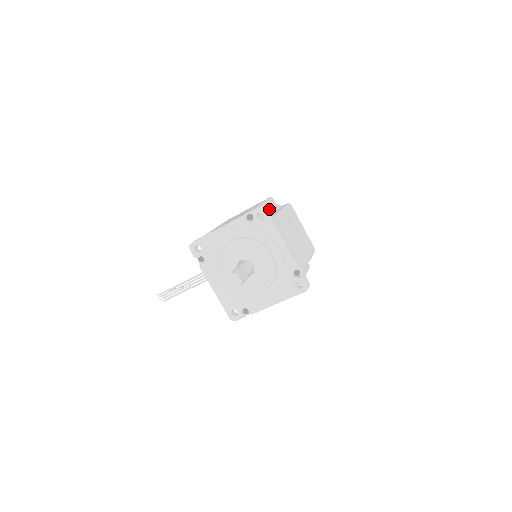
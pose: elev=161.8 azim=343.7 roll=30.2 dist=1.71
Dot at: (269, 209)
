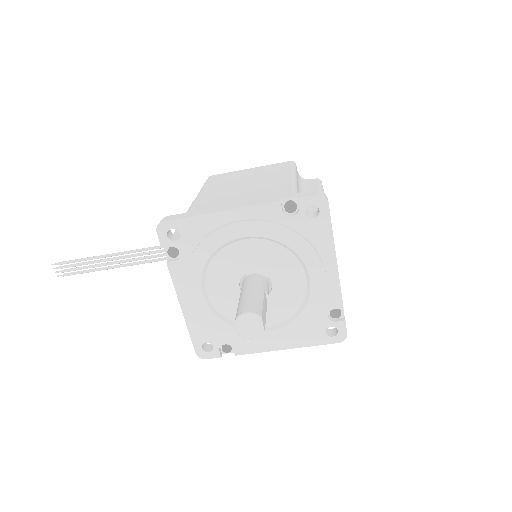
Dot at: occluded
